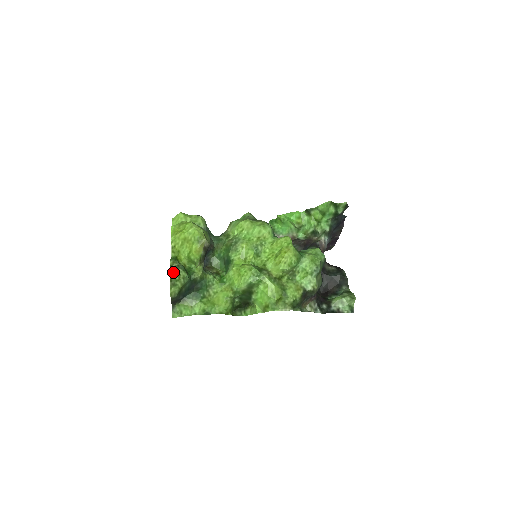
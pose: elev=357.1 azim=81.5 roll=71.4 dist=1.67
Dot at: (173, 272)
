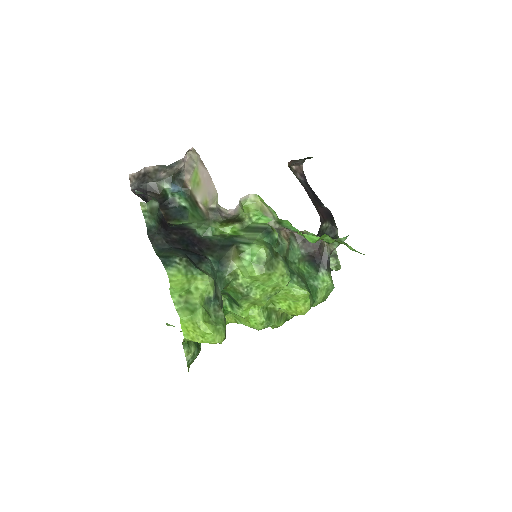
Dot at: (190, 364)
